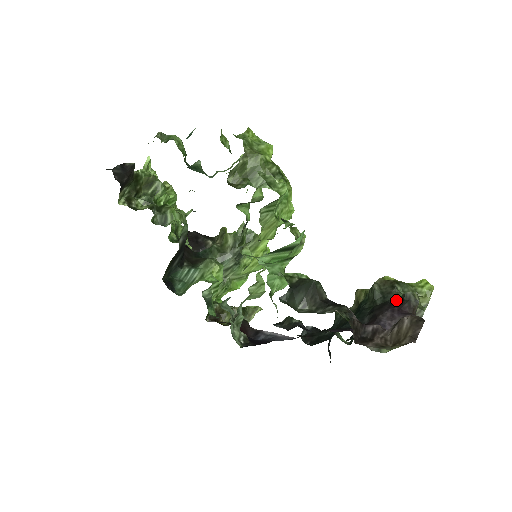
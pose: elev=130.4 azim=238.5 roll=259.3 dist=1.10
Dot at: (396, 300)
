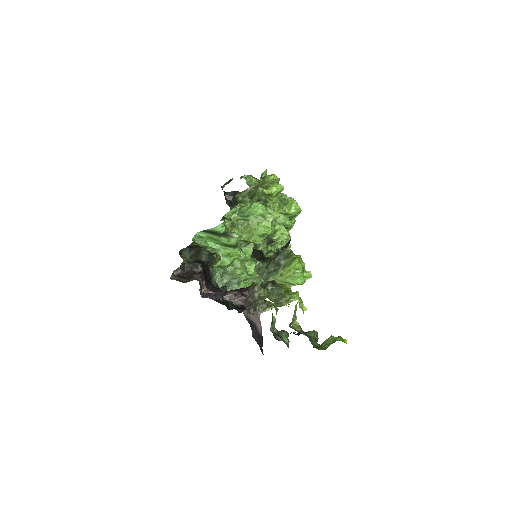
Dot at: occluded
